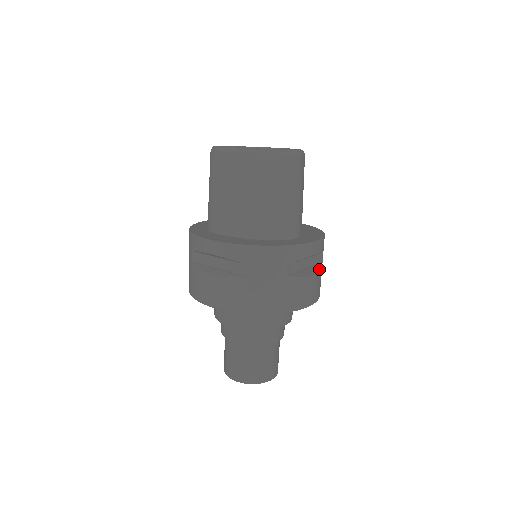
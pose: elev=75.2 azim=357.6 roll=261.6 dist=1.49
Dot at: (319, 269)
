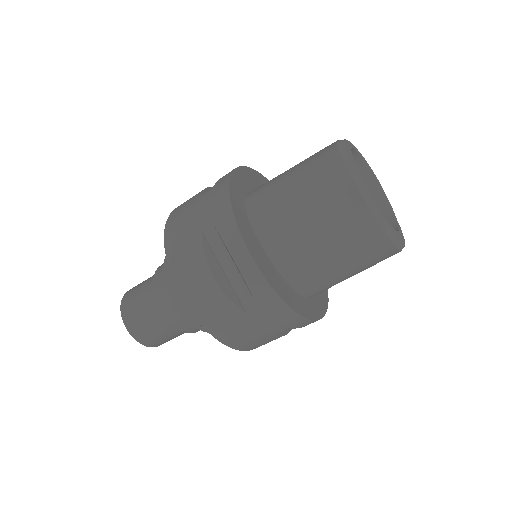
Dot at: occluded
